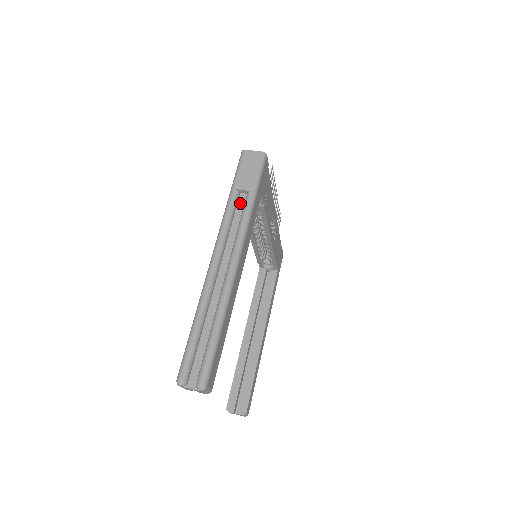
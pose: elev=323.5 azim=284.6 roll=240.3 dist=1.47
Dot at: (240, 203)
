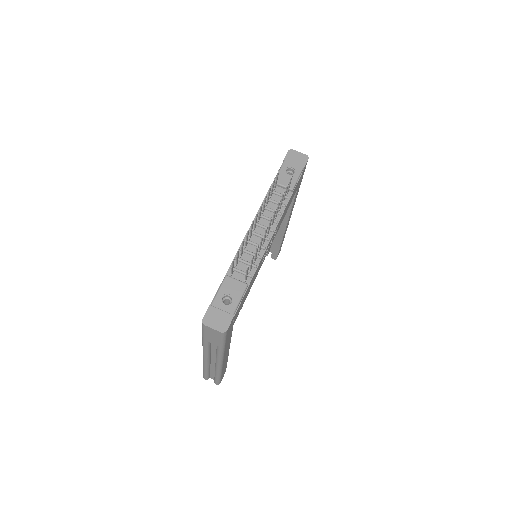
Dot at: occluded
